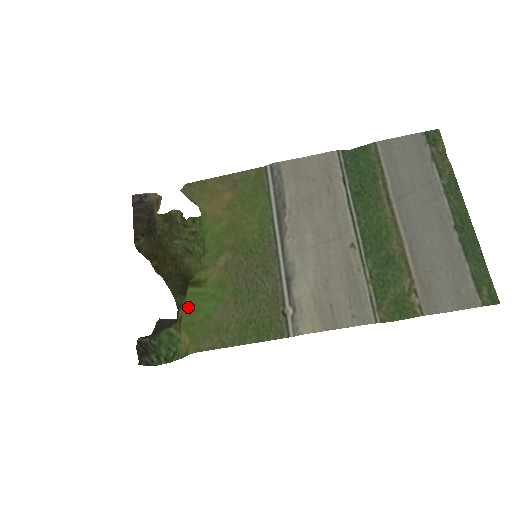
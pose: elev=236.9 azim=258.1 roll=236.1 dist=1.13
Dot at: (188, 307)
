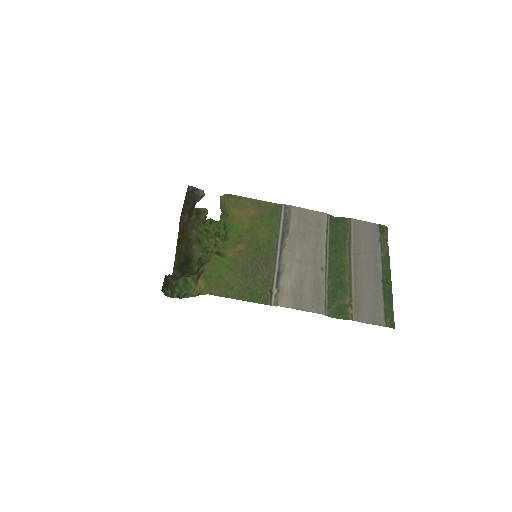
Dot at: (211, 265)
